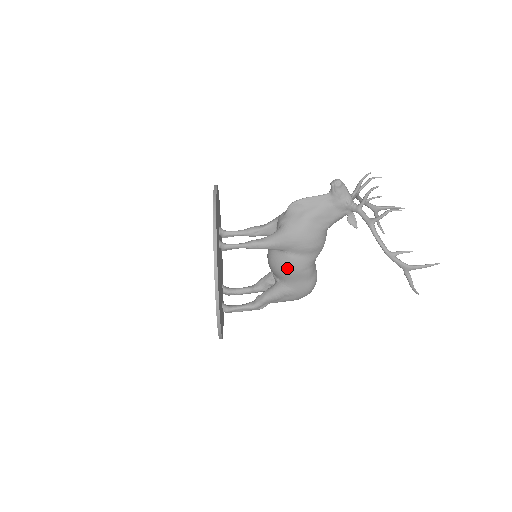
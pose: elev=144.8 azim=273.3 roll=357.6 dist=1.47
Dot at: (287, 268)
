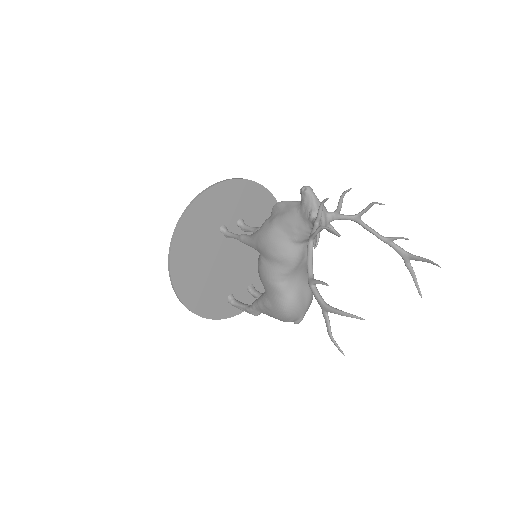
Dot at: (260, 272)
